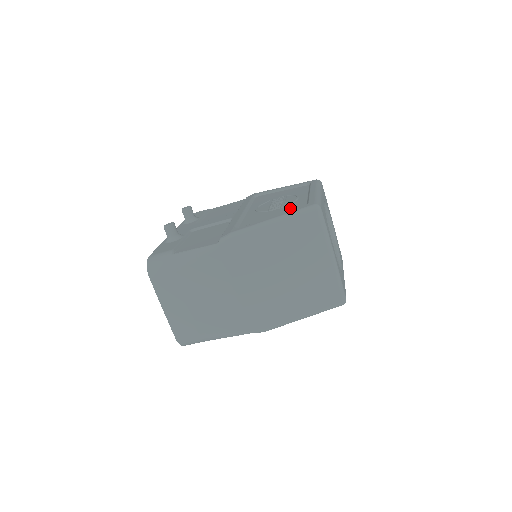
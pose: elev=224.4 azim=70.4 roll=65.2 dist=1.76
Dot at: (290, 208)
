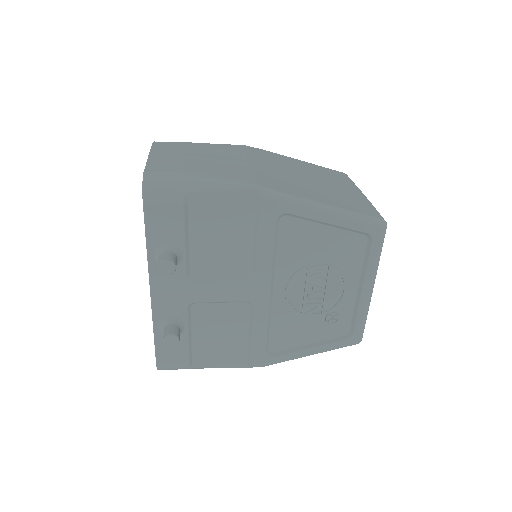
Dot at: (331, 326)
